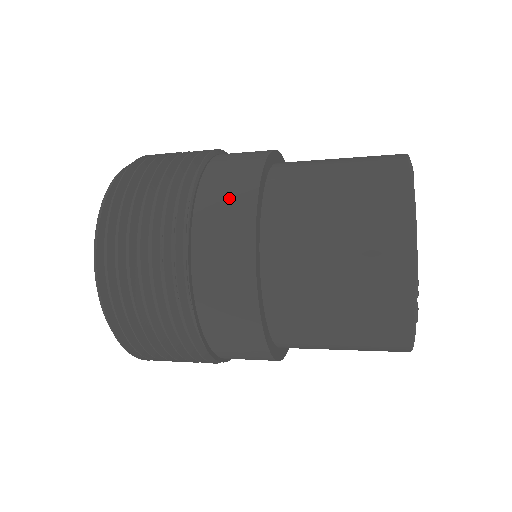
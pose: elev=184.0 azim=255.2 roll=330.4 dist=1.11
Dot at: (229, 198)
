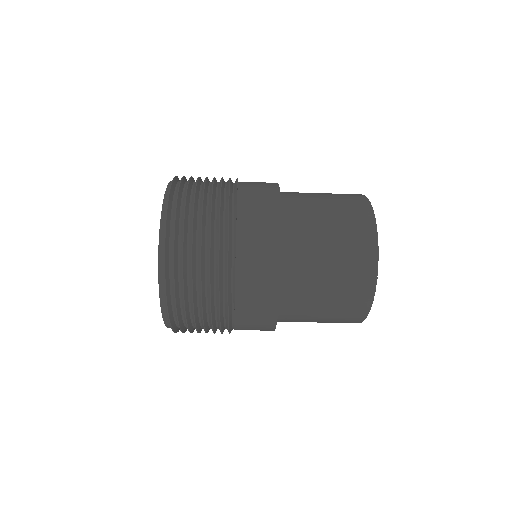
Dot at: occluded
